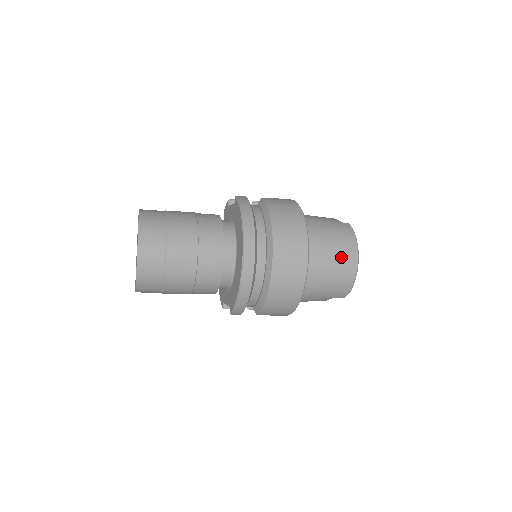
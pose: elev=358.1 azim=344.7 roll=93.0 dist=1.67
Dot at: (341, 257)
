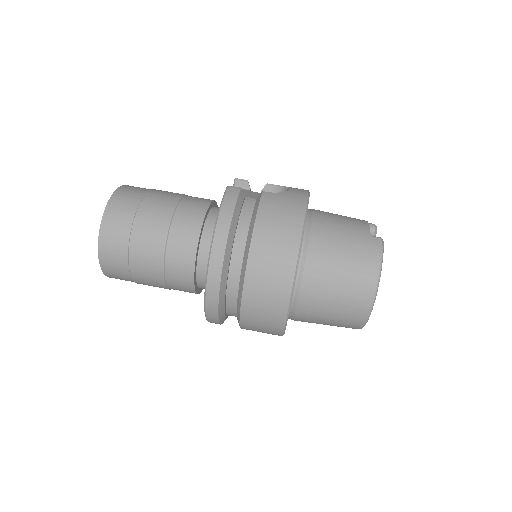
Dot at: (349, 290)
